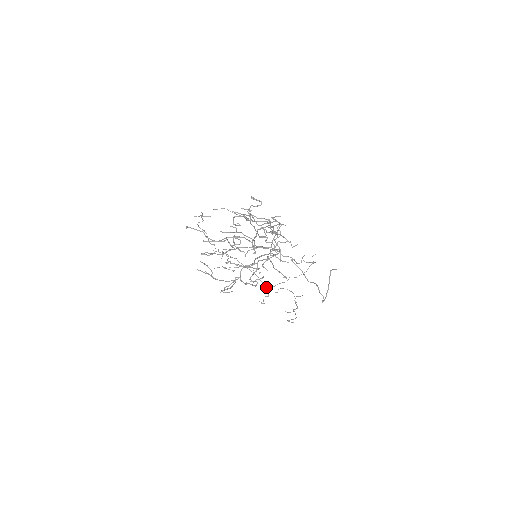
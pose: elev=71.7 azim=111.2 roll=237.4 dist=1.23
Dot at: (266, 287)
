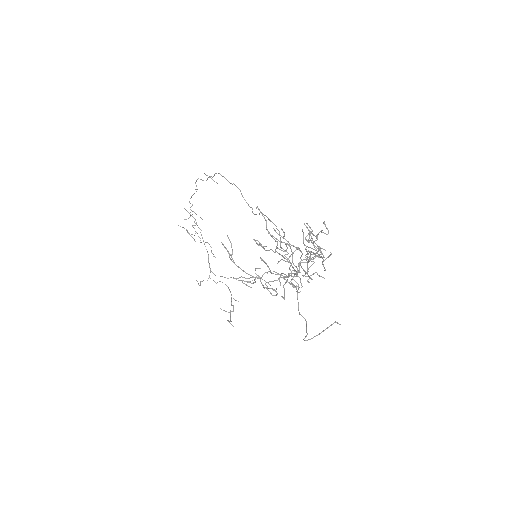
Dot at: (210, 272)
